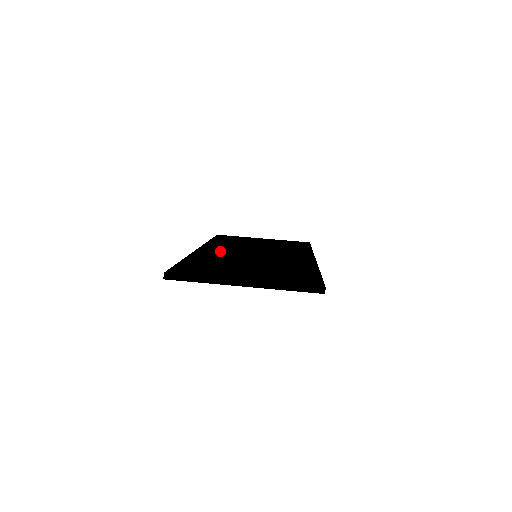
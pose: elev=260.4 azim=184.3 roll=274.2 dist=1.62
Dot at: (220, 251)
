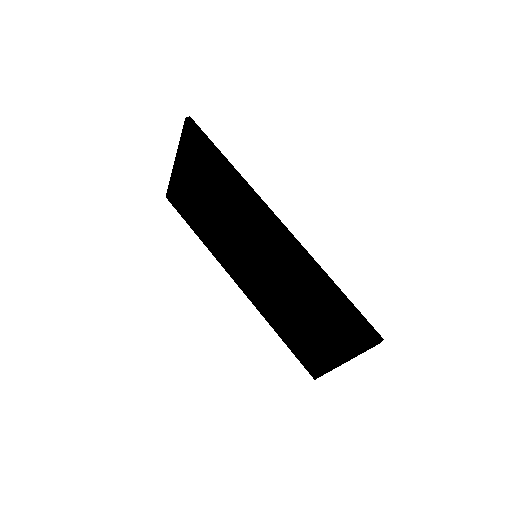
Dot at: occluded
